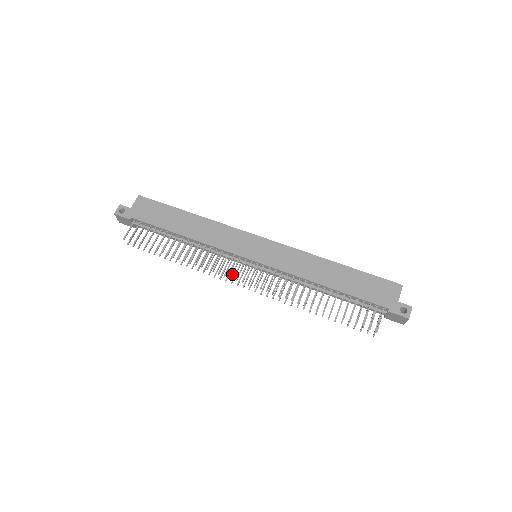
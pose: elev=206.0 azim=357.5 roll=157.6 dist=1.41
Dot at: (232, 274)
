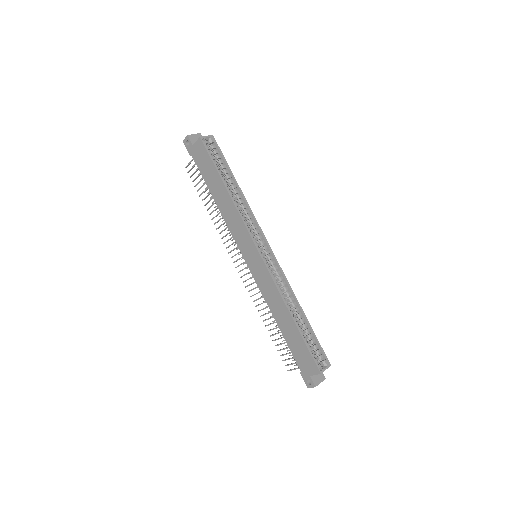
Dot at: (232, 257)
